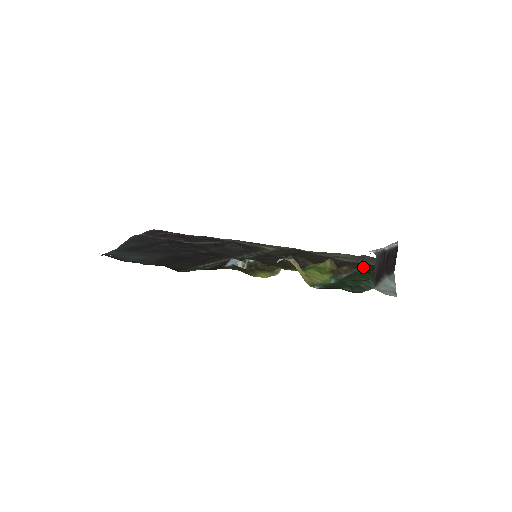
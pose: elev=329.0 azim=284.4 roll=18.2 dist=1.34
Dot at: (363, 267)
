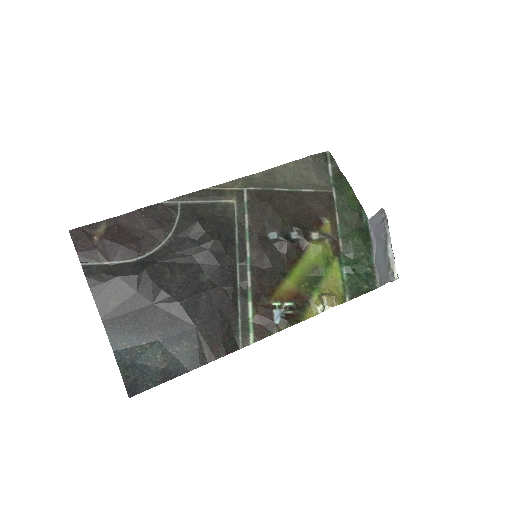
Dot at: (335, 205)
